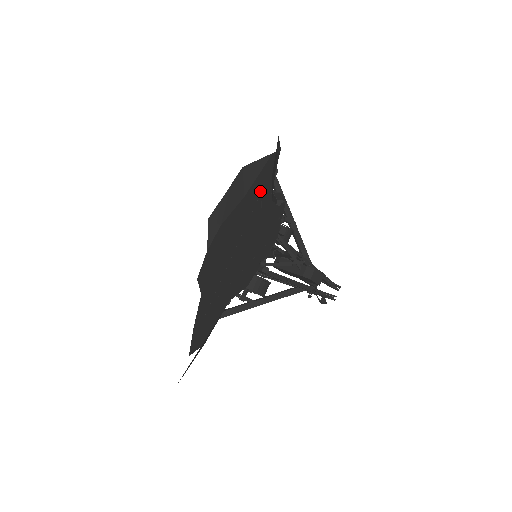
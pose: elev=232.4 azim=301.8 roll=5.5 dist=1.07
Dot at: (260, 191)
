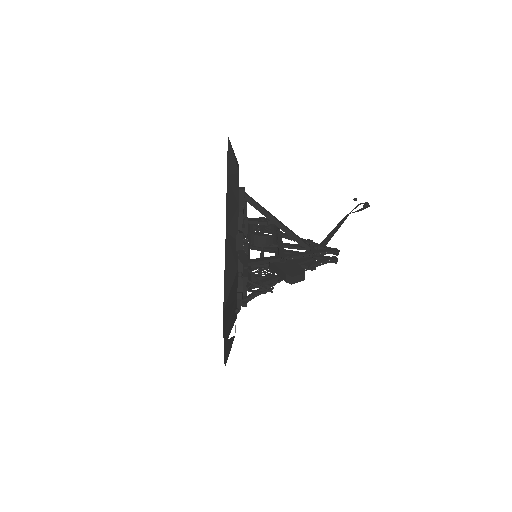
Dot at: occluded
